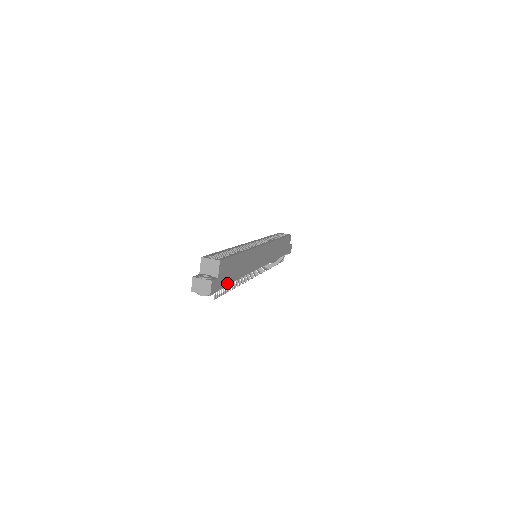
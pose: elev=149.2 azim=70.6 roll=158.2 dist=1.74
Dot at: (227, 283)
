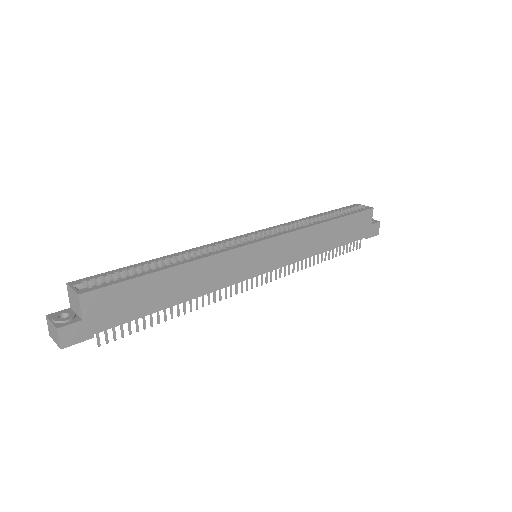
Dot at: (127, 320)
